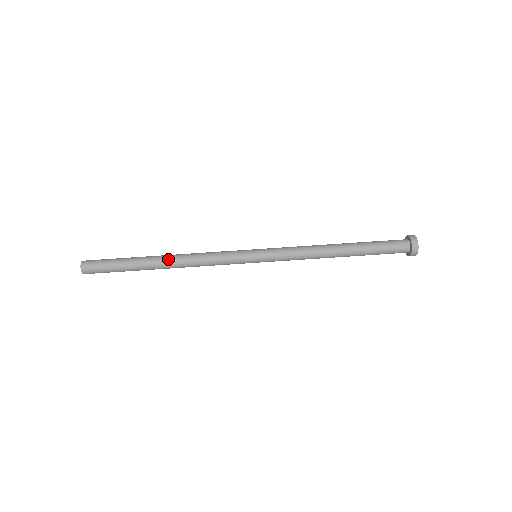
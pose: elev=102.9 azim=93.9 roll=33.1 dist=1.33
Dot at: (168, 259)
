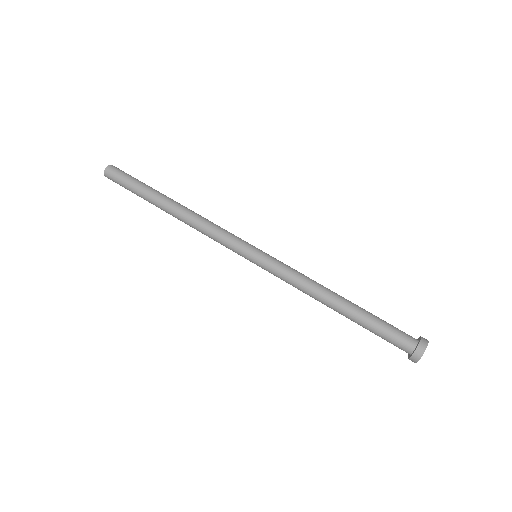
Dot at: (182, 205)
